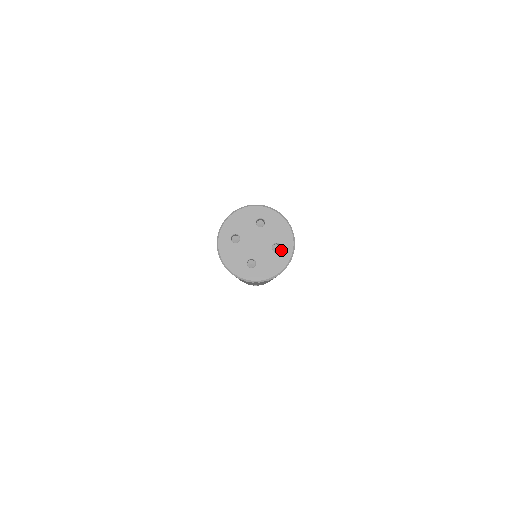
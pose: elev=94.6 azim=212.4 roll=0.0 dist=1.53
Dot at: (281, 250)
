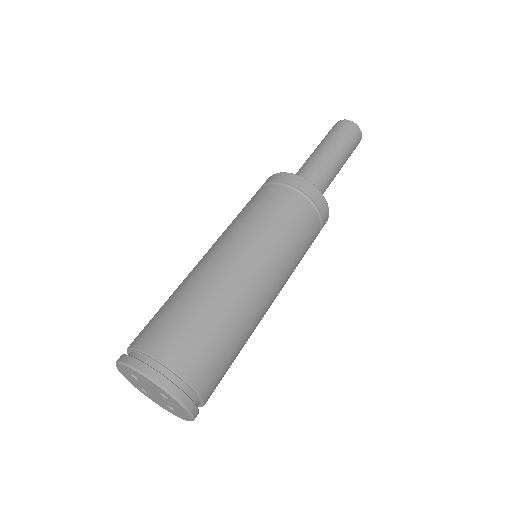
Dot at: (175, 412)
